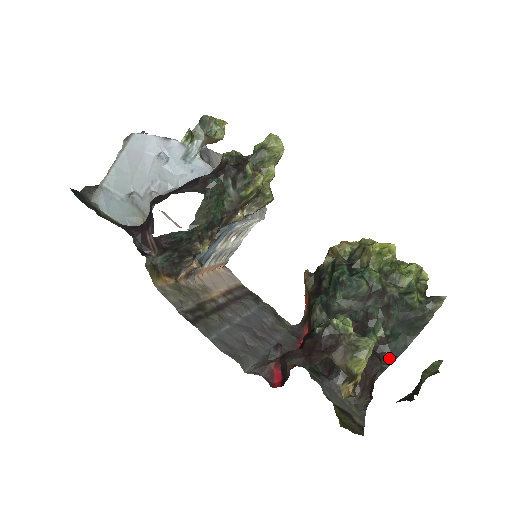
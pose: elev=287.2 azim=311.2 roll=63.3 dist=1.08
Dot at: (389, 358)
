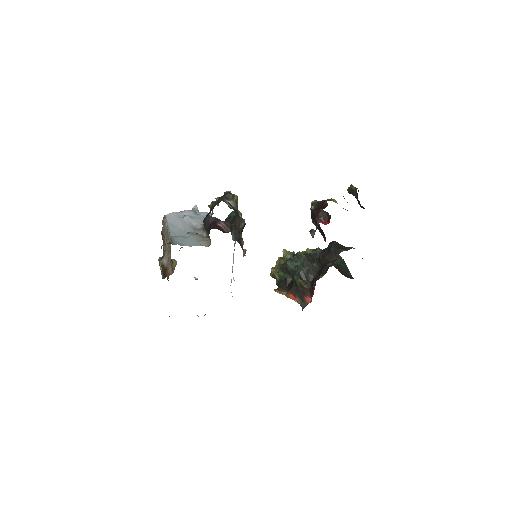
Dot at: (344, 267)
